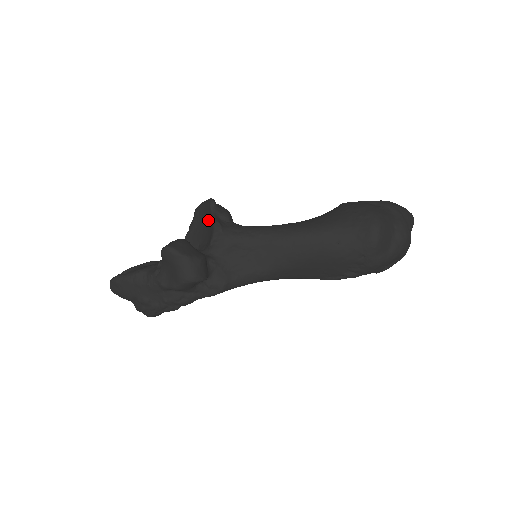
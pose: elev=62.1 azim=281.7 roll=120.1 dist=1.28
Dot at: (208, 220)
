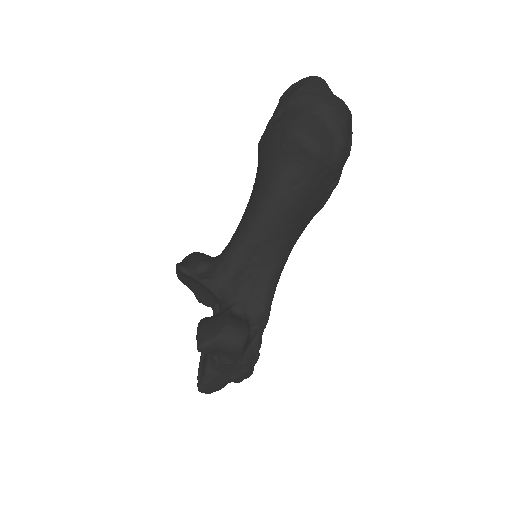
Dot at: (195, 281)
